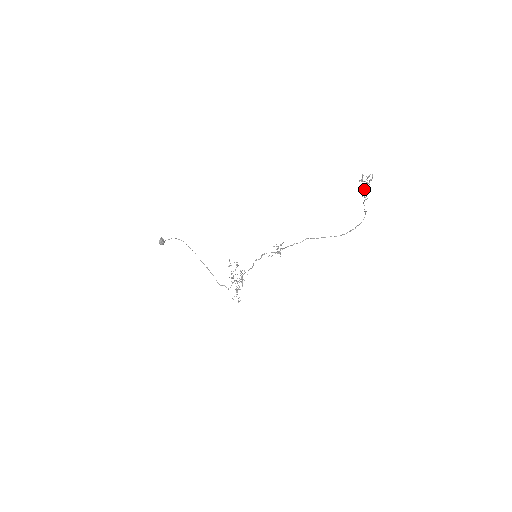
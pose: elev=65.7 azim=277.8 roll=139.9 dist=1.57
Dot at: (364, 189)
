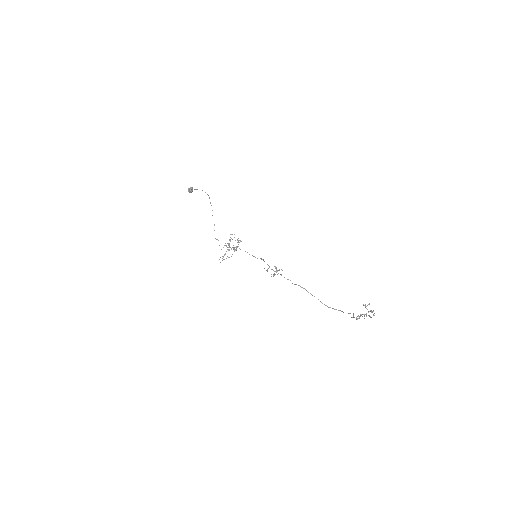
Dot at: occluded
